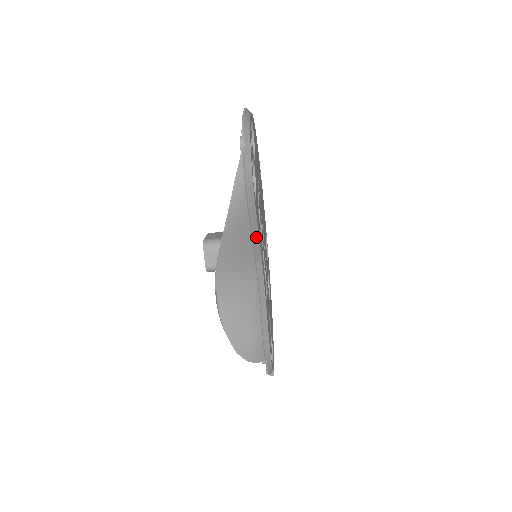
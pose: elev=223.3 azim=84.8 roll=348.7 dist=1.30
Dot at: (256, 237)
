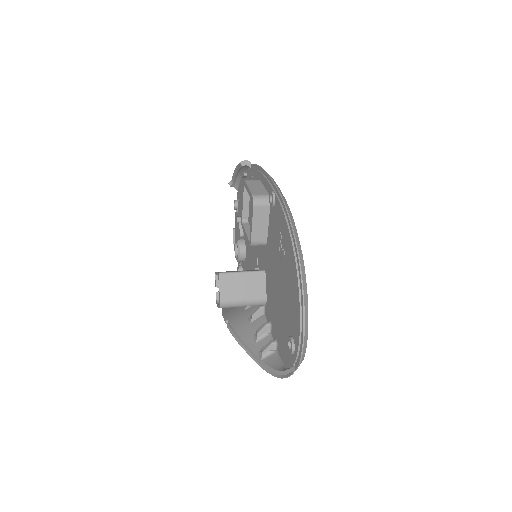
Dot at: occluded
